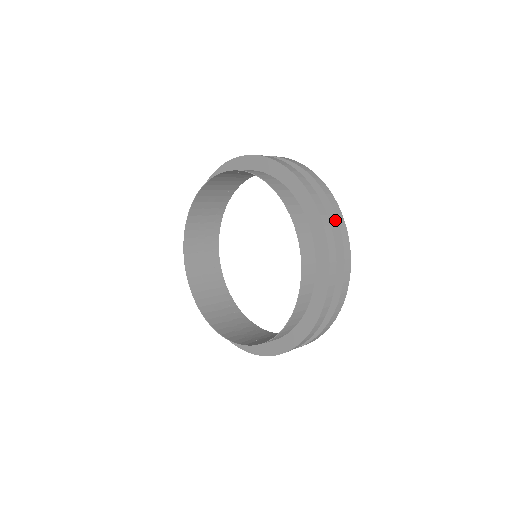
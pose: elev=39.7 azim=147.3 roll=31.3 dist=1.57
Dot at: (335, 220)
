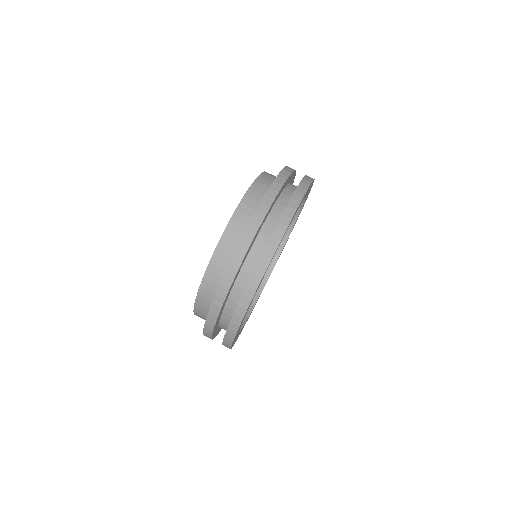
Dot at: (244, 289)
